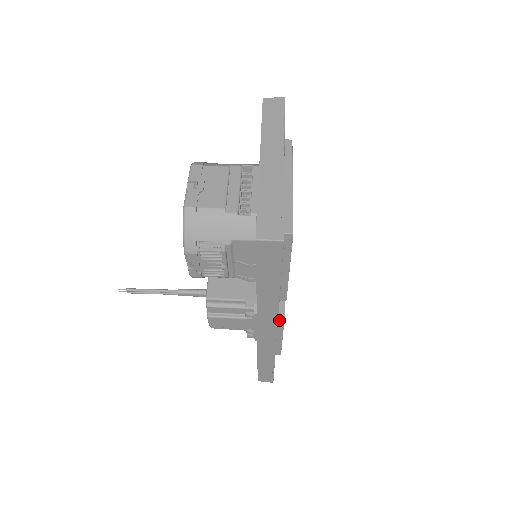
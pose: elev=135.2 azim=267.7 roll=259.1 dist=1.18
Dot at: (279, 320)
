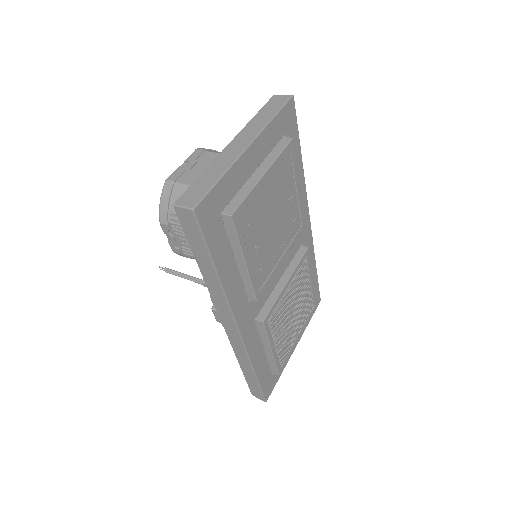
Dot at: (260, 326)
